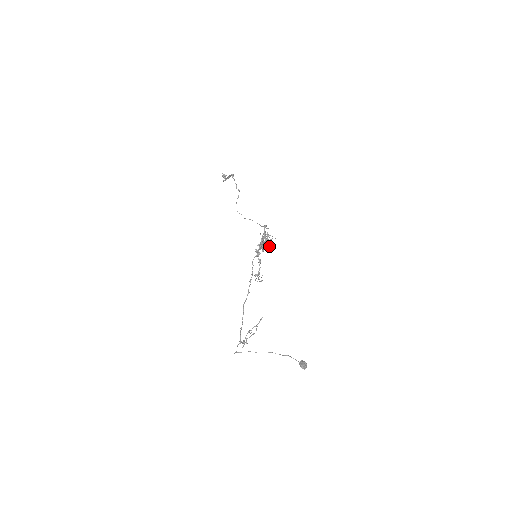
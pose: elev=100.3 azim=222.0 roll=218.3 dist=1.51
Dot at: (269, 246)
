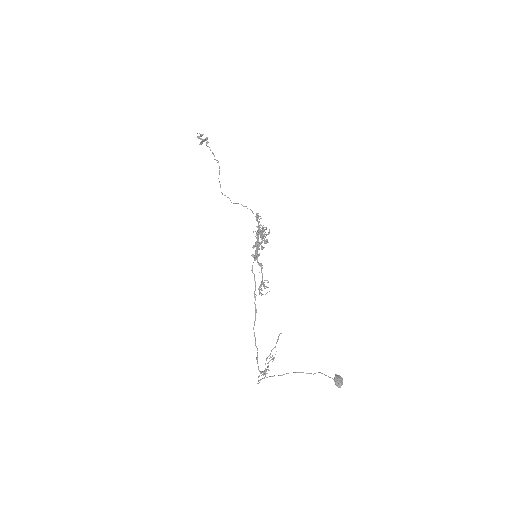
Dot at: occluded
